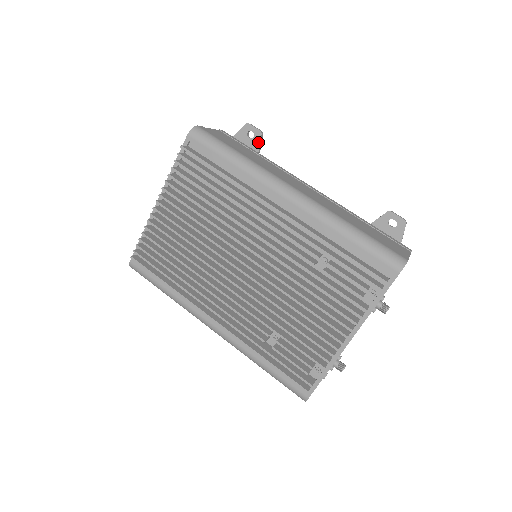
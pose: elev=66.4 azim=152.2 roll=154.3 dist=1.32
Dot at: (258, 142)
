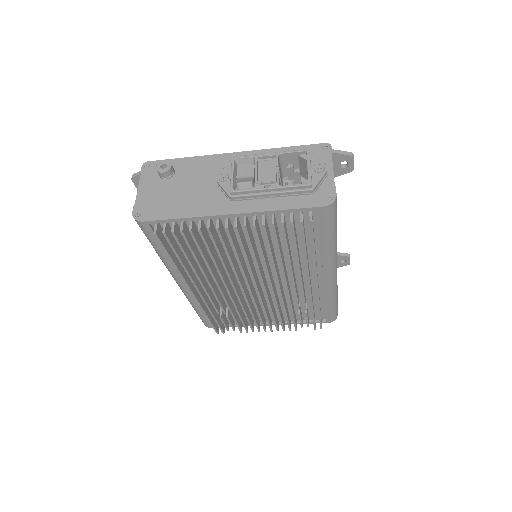
Dot at: (341, 173)
